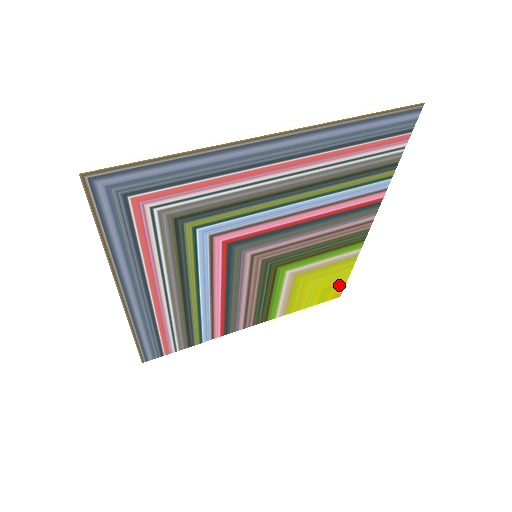
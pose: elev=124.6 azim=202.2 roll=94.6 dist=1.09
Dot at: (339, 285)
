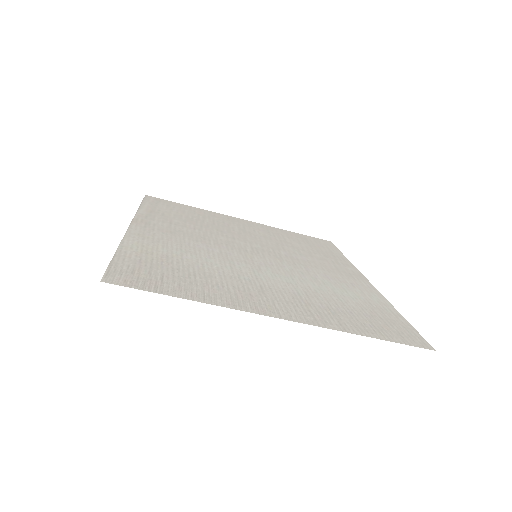
Dot at: occluded
